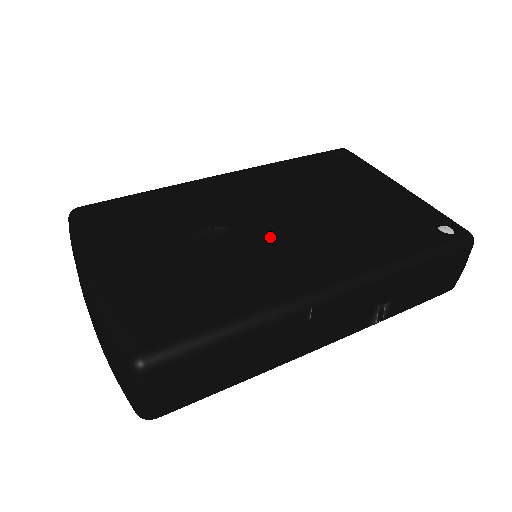
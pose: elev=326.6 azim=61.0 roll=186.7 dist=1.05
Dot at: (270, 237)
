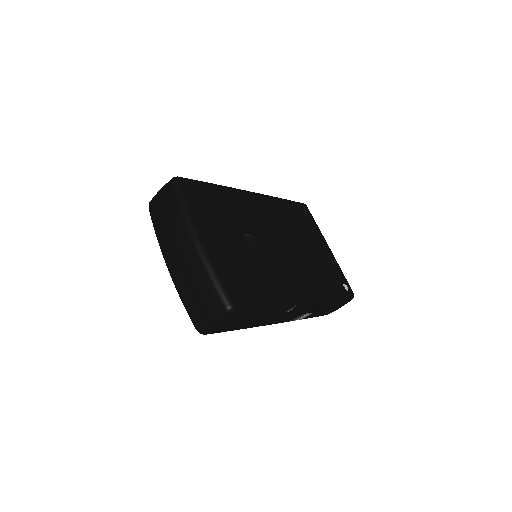
Dot at: (279, 255)
